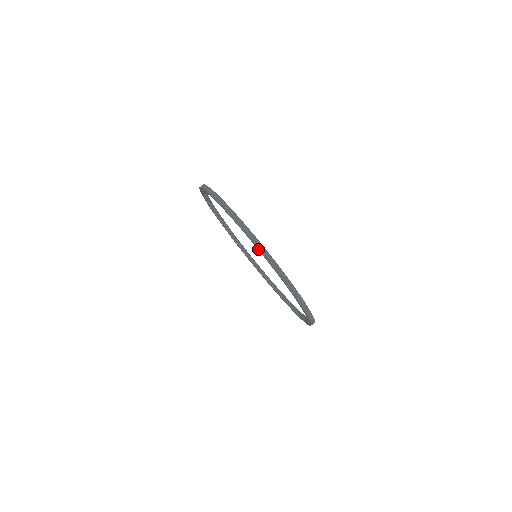
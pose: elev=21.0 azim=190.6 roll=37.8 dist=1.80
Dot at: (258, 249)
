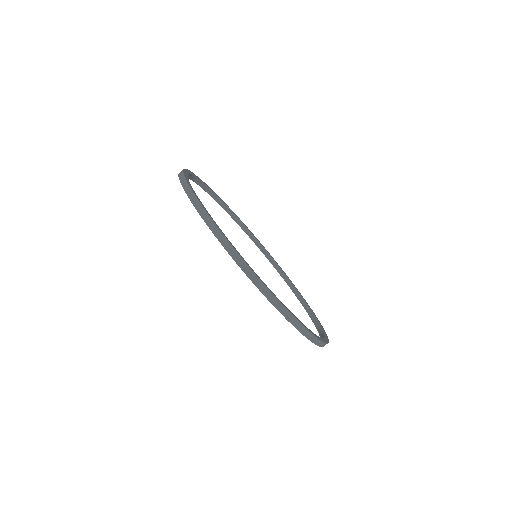
Dot at: (198, 212)
